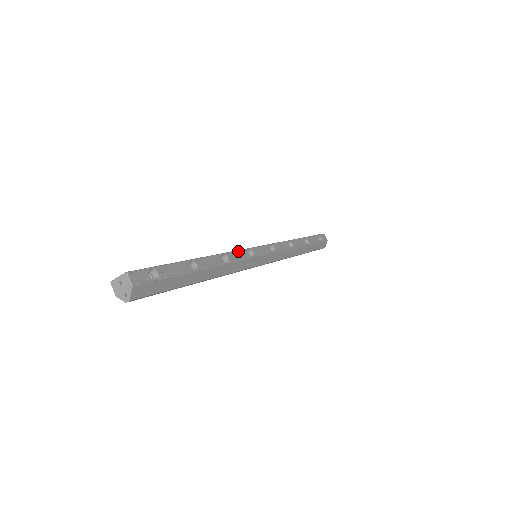
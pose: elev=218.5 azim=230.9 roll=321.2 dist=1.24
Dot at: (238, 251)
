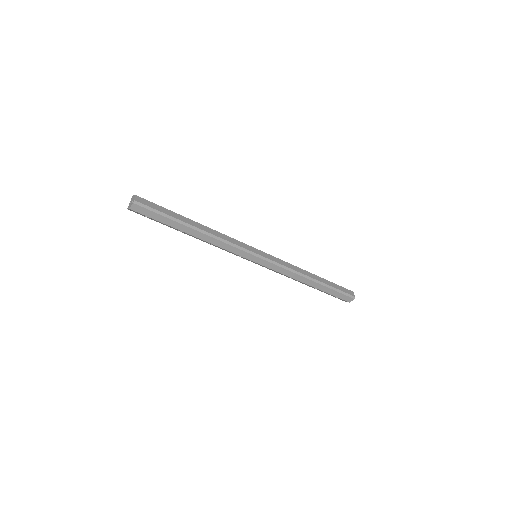
Dot at: occluded
